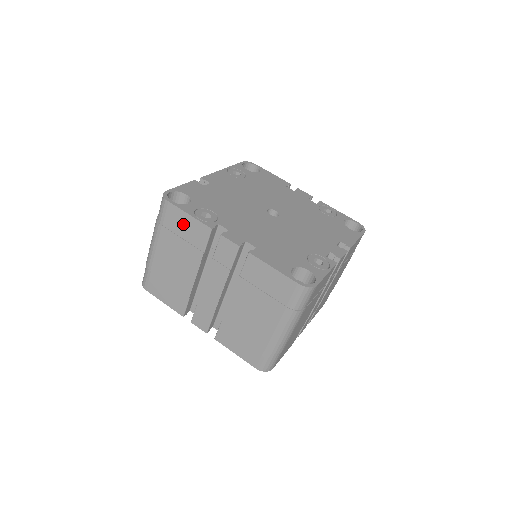
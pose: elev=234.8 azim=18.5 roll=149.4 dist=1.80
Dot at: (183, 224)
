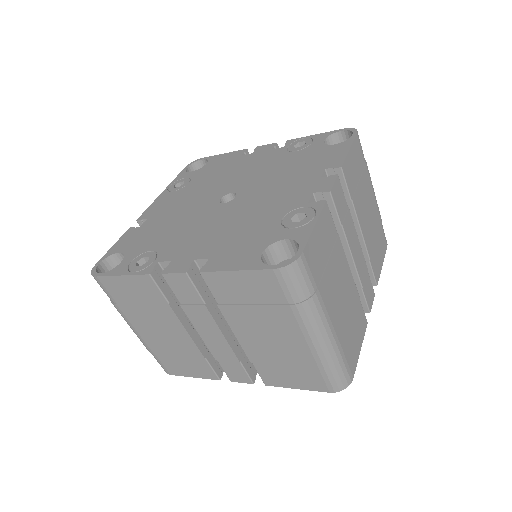
Dot at: (127, 289)
